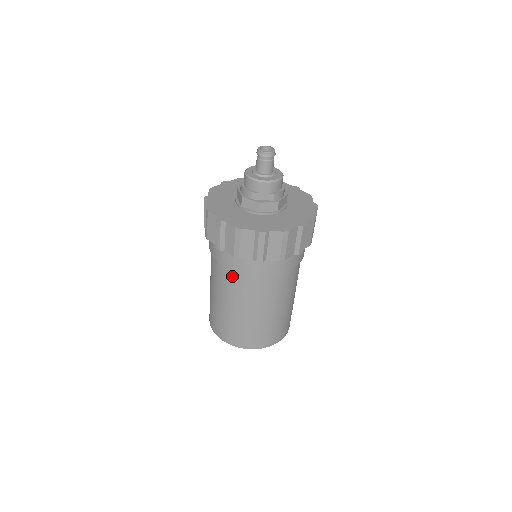
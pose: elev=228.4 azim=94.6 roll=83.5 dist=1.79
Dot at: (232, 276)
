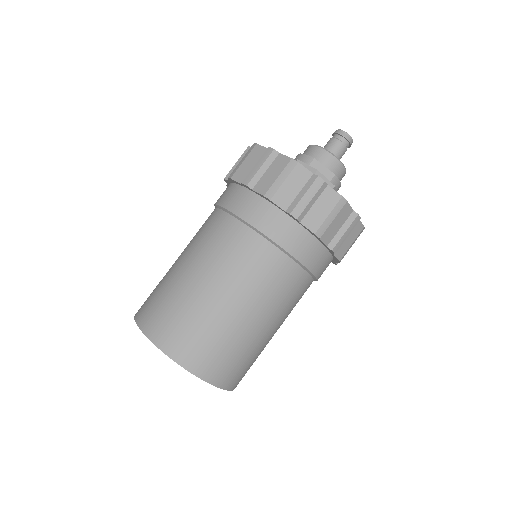
Dot at: (236, 232)
